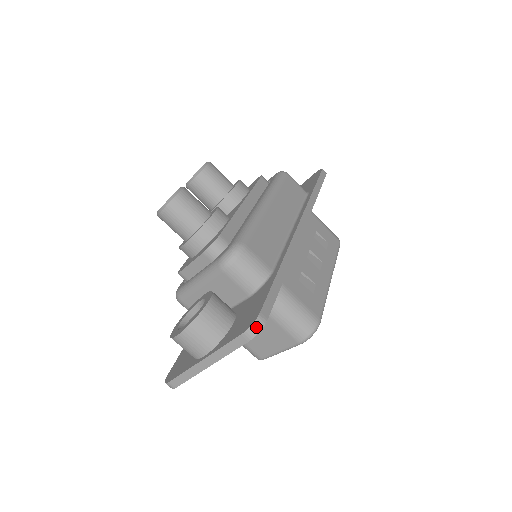
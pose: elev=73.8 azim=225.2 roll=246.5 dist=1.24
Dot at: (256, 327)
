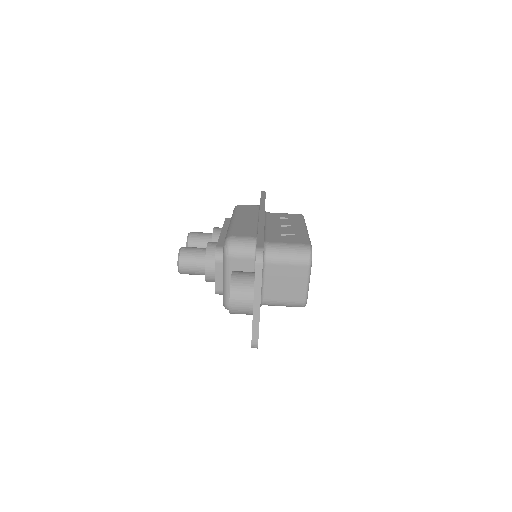
Dot at: (259, 254)
